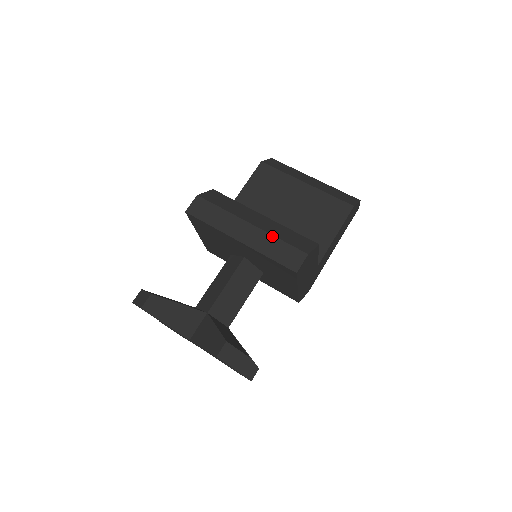
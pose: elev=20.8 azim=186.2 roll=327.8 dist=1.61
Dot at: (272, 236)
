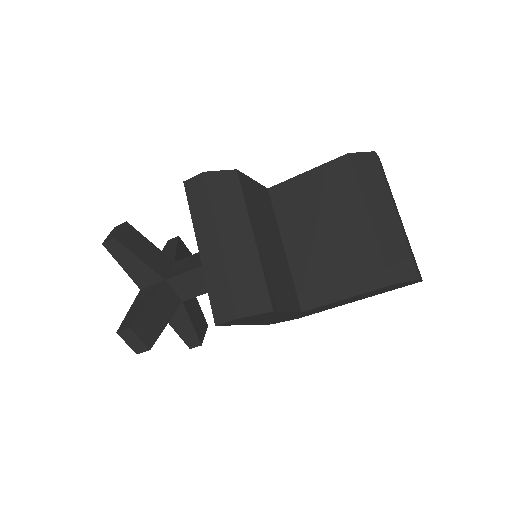
Dot at: (226, 272)
